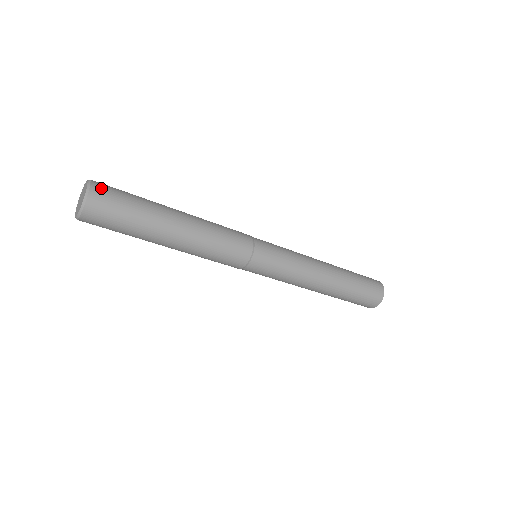
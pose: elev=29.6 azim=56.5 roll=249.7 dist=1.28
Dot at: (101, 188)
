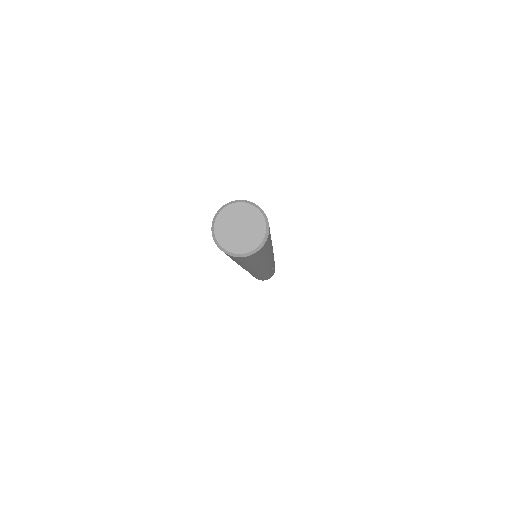
Dot at: occluded
